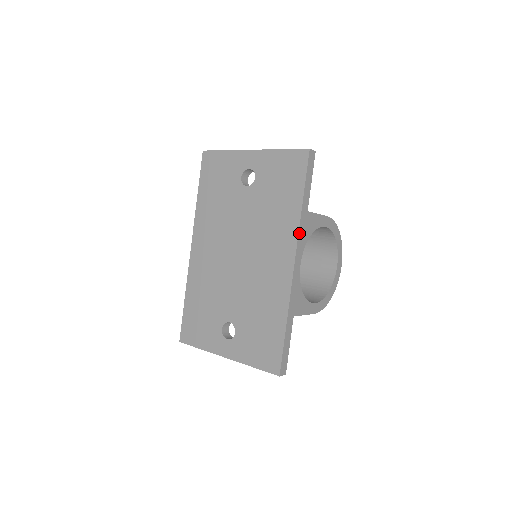
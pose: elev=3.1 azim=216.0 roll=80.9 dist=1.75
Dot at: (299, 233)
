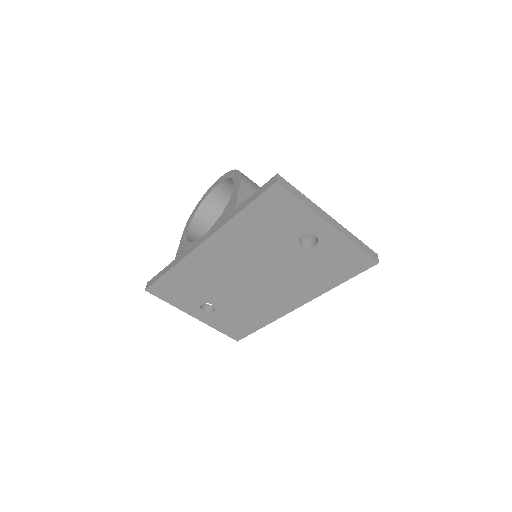
Dot at: (318, 295)
